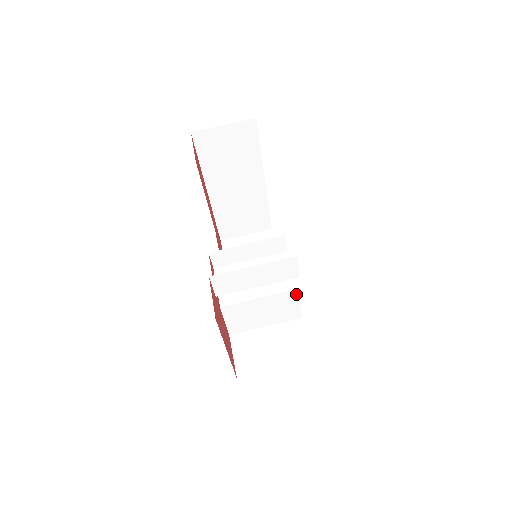
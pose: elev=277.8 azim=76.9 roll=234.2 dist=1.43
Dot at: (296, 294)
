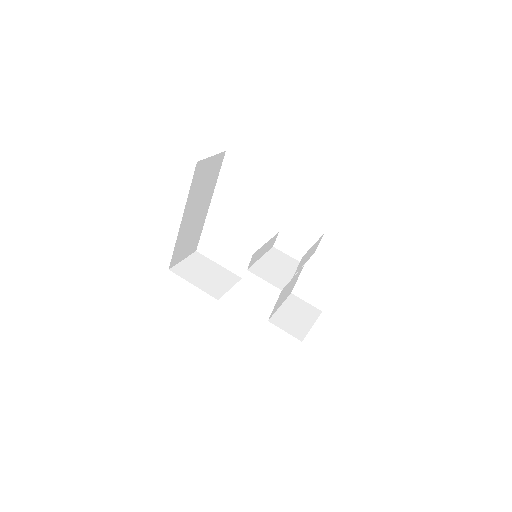
Dot at: (301, 270)
